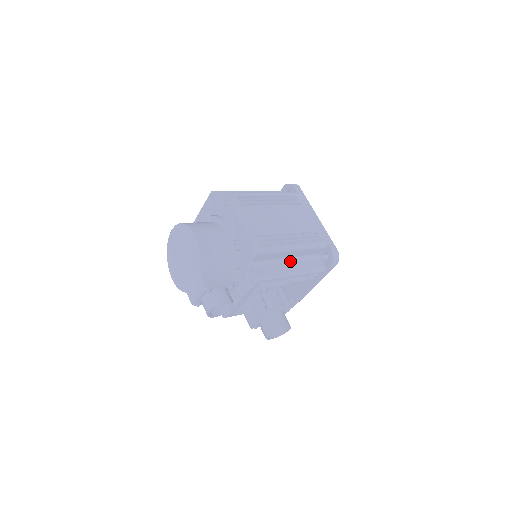
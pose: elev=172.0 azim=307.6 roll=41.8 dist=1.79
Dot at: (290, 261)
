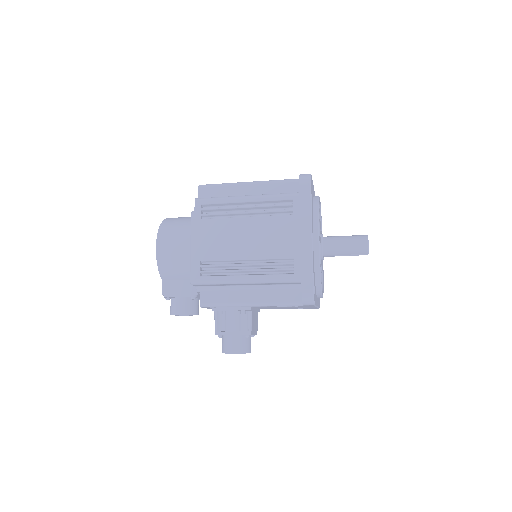
Dot at: (252, 288)
